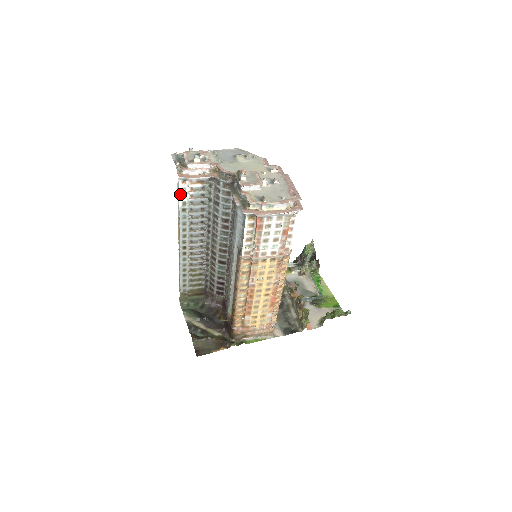
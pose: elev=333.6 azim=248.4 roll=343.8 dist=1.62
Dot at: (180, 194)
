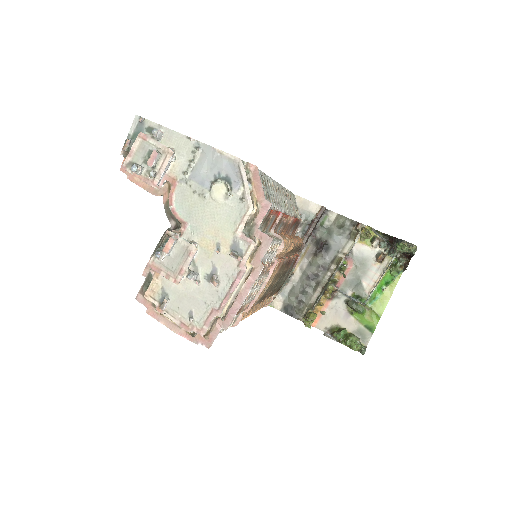
Dot at: occluded
